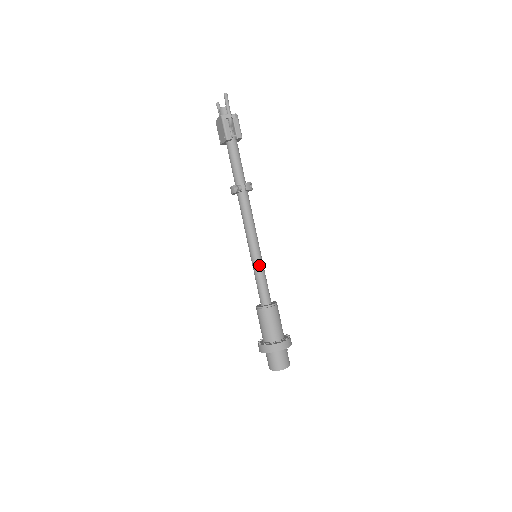
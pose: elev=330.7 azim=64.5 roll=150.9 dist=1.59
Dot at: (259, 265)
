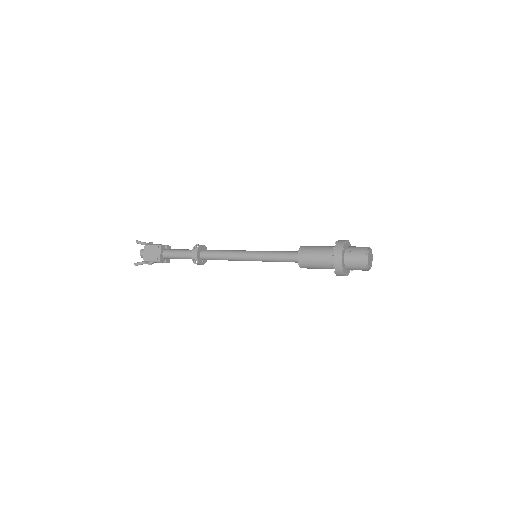
Dot at: (264, 251)
